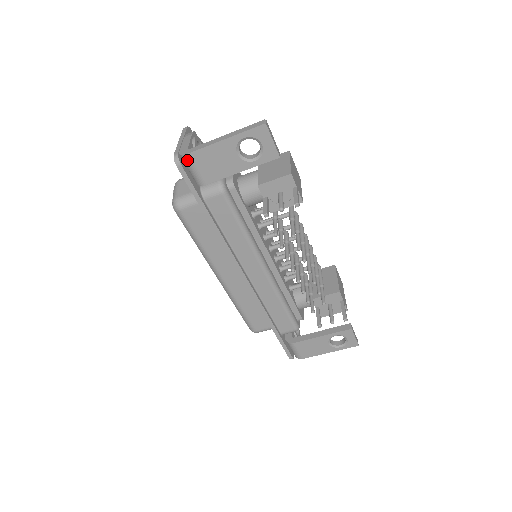
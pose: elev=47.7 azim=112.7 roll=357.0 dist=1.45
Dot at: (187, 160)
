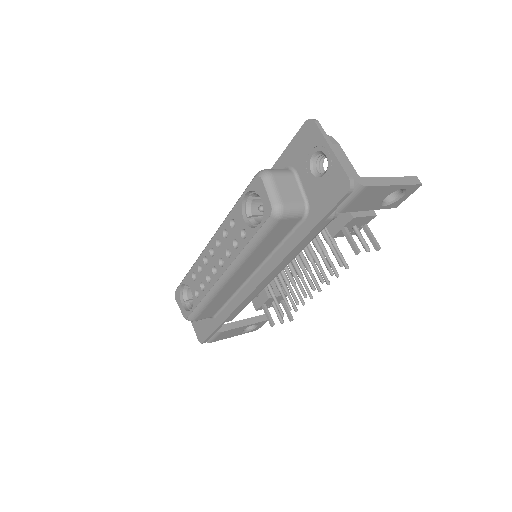
Dot at: (358, 190)
